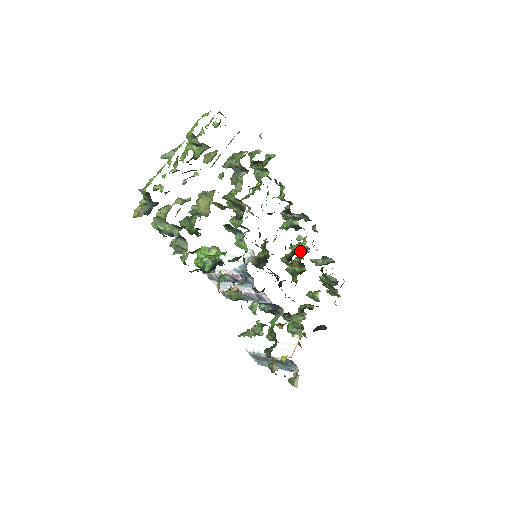
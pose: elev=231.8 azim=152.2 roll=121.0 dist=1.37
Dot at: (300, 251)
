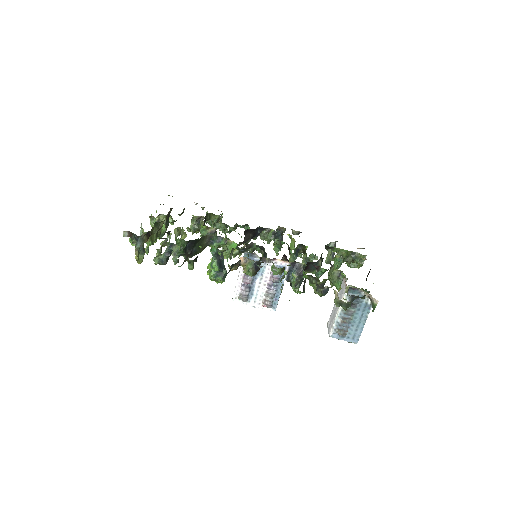
Dot at: occluded
